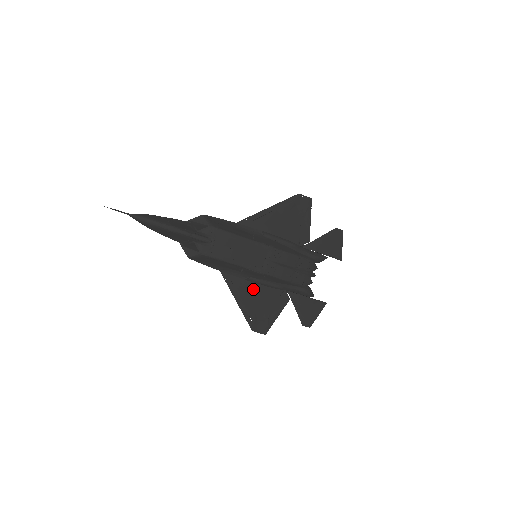
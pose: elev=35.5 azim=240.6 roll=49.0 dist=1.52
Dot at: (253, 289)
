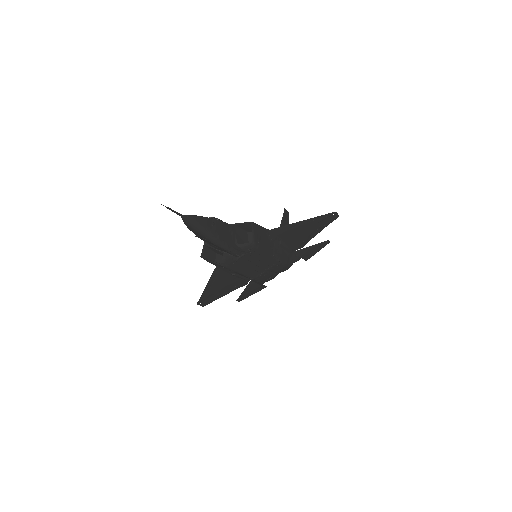
Dot at: (228, 280)
